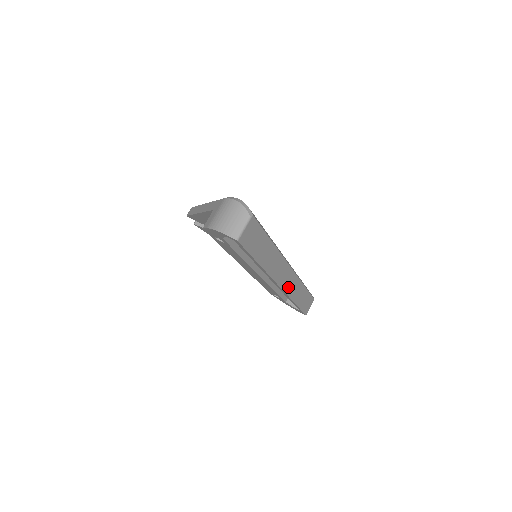
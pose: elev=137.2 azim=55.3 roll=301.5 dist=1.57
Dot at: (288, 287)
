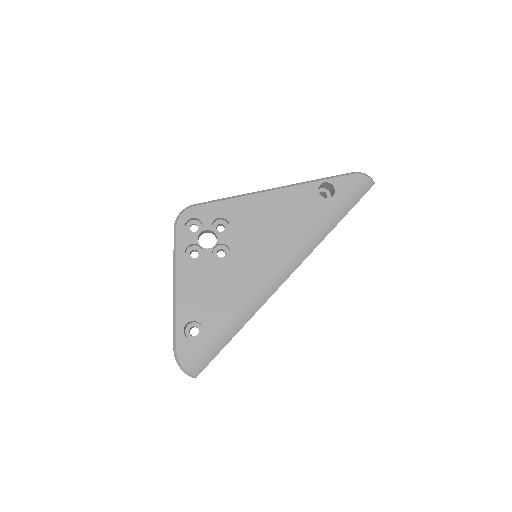
Dot at: occluded
